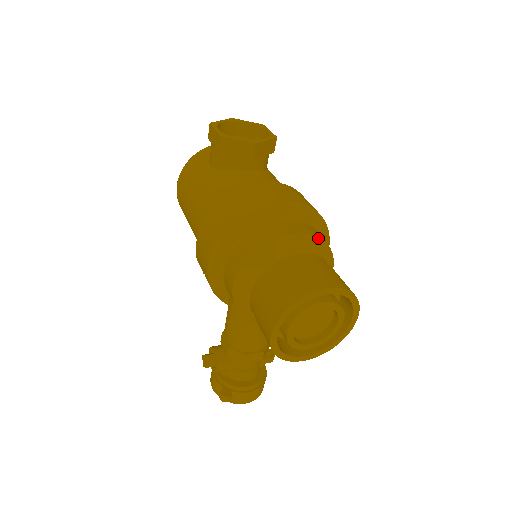
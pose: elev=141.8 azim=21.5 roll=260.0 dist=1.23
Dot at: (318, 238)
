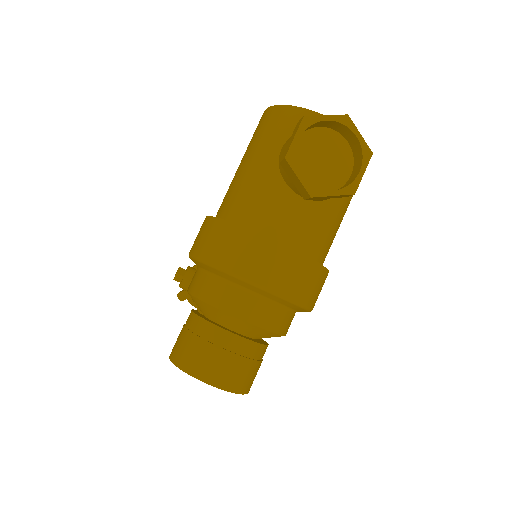
Dot at: (268, 331)
